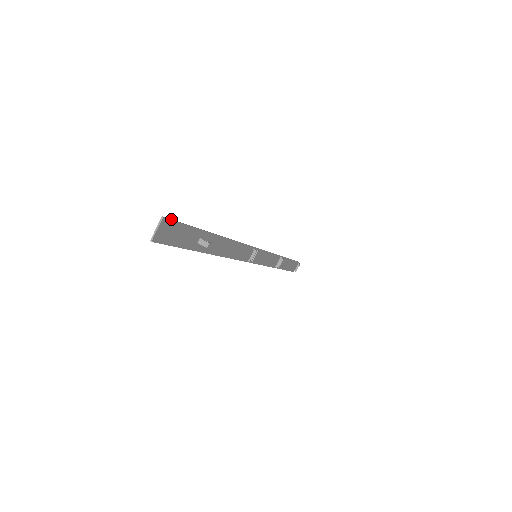
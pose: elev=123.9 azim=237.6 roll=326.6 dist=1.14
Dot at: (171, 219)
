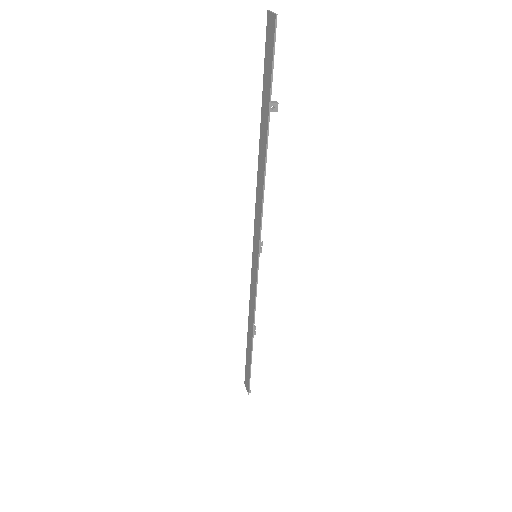
Dot at: (267, 28)
